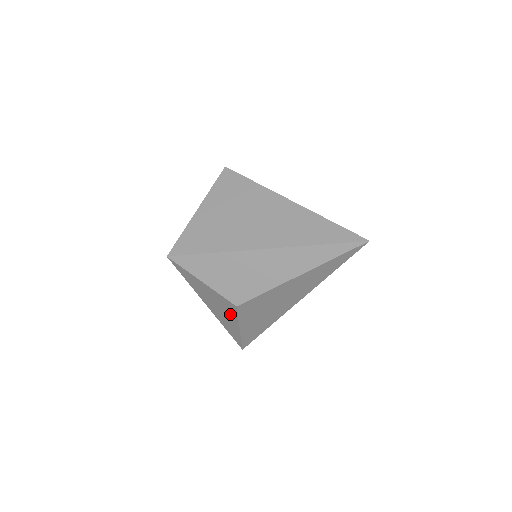
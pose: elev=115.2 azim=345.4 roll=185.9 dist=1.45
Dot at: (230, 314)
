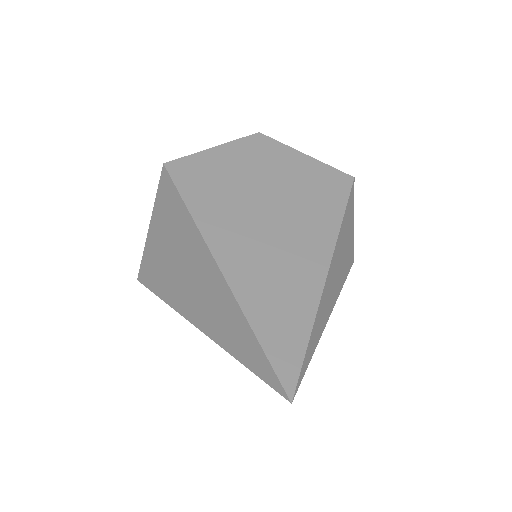
Dot at: occluded
